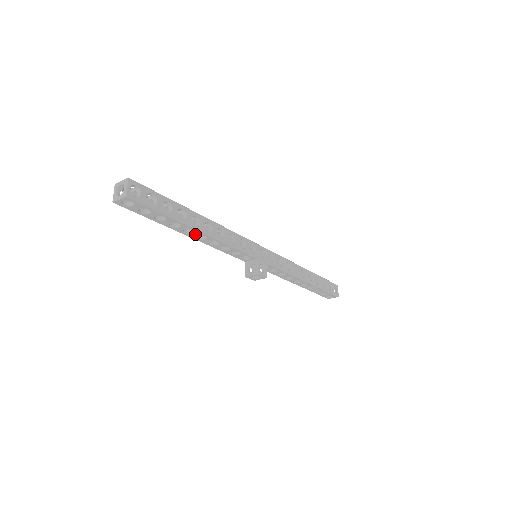
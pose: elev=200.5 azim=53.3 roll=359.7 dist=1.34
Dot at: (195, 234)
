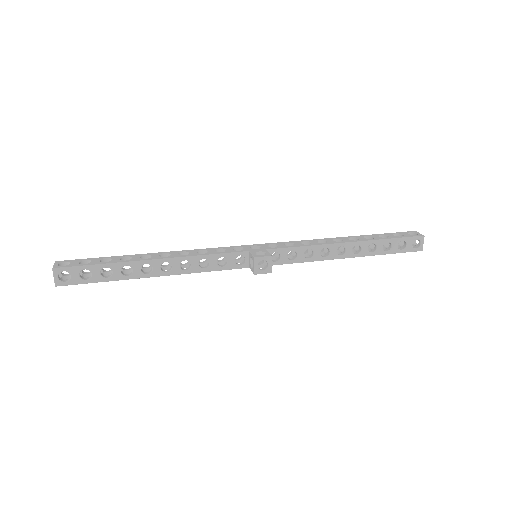
Dot at: (156, 268)
